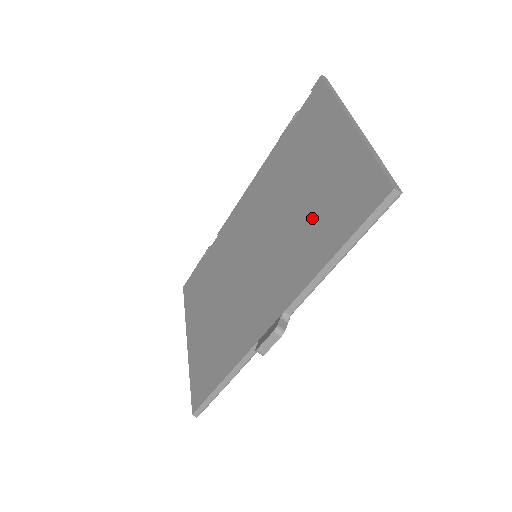
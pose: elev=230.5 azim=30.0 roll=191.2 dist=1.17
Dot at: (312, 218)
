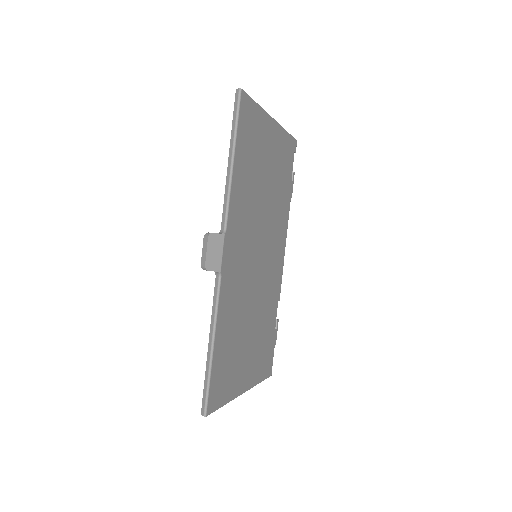
Dot at: occluded
